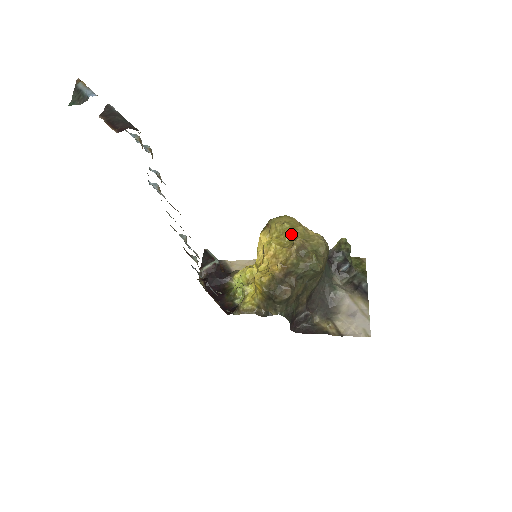
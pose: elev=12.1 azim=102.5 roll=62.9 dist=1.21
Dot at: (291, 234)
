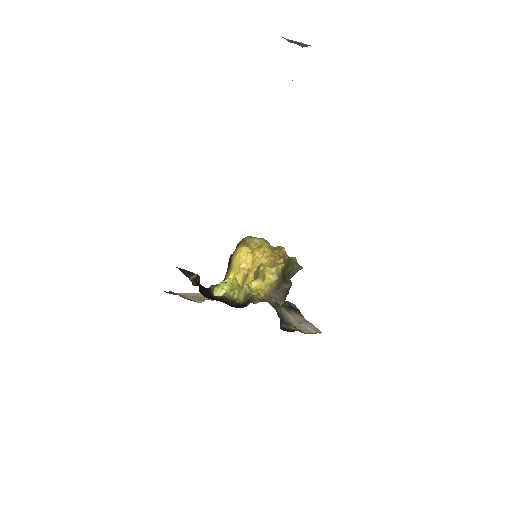
Dot at: (270, 245)
